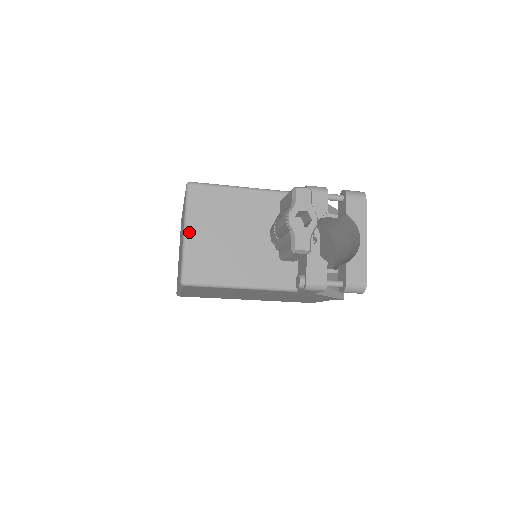
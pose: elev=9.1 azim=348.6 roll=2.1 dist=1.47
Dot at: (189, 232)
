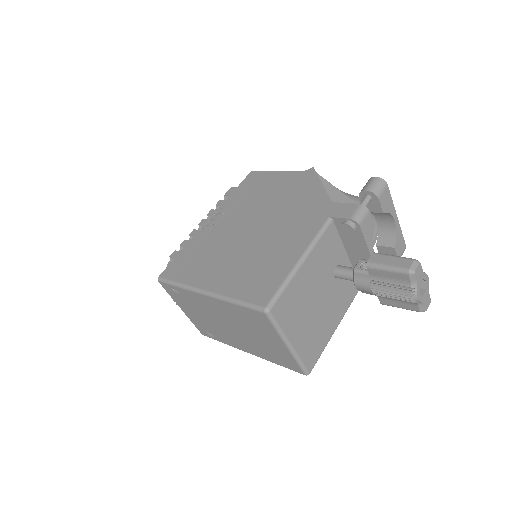
Dot at: (292, 343)
